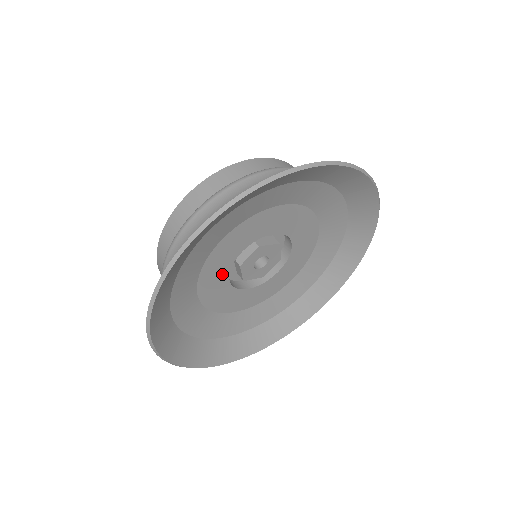
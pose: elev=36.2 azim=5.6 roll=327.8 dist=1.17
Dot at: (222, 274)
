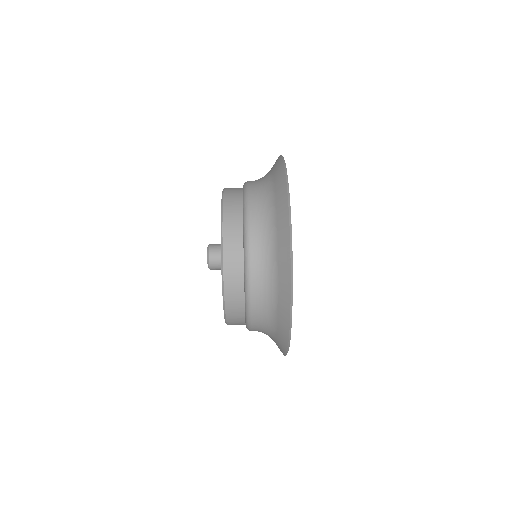
Dot at: occluded
